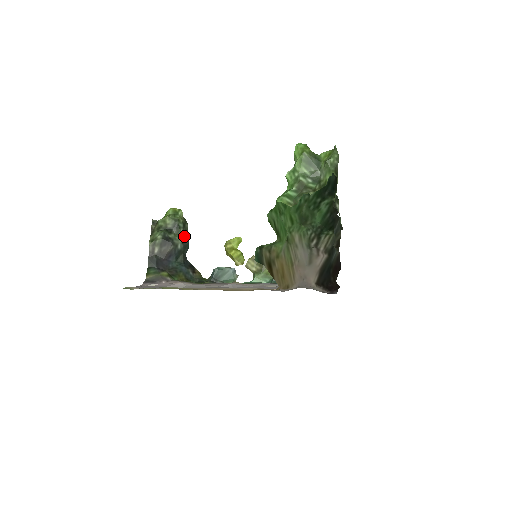
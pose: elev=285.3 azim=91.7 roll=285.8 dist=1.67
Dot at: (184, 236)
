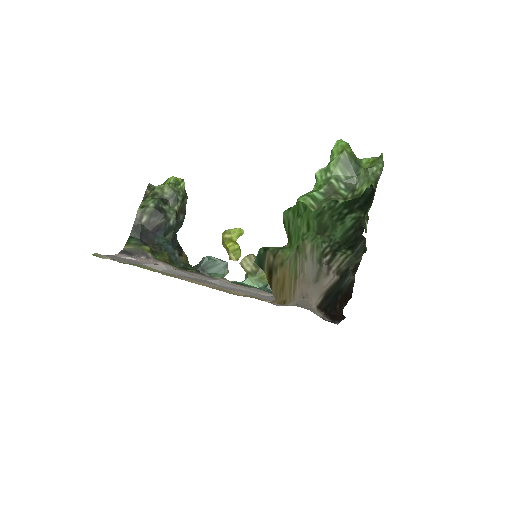
Dot at: (180, 211)
